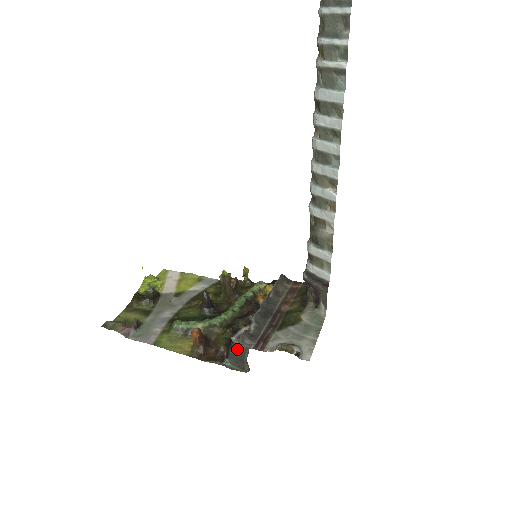
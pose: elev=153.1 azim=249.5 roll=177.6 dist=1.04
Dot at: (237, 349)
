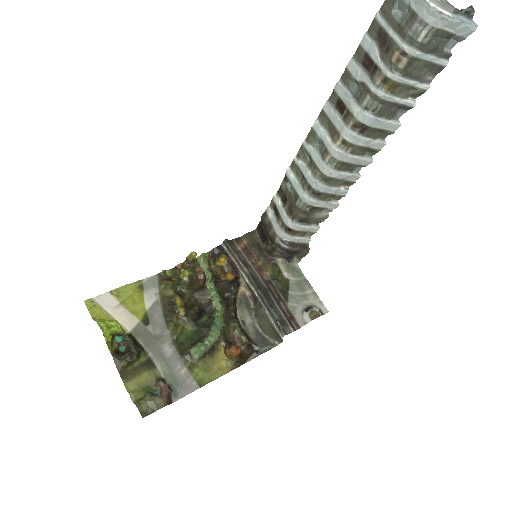
Dot at: (250, 332)
